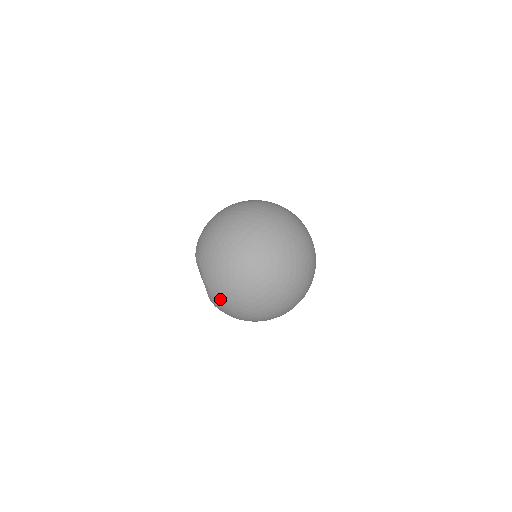
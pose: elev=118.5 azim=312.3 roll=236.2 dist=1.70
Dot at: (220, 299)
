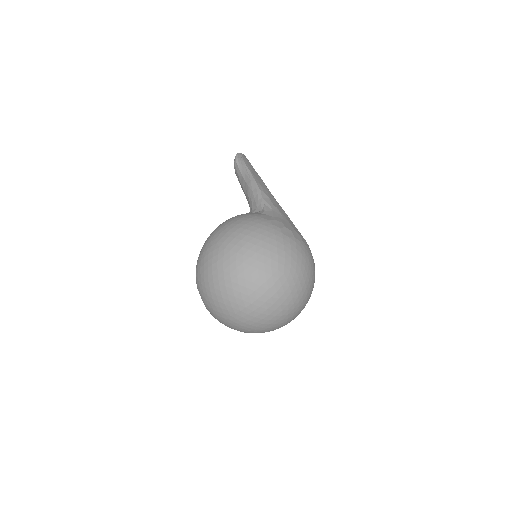
Dot at: occluded
